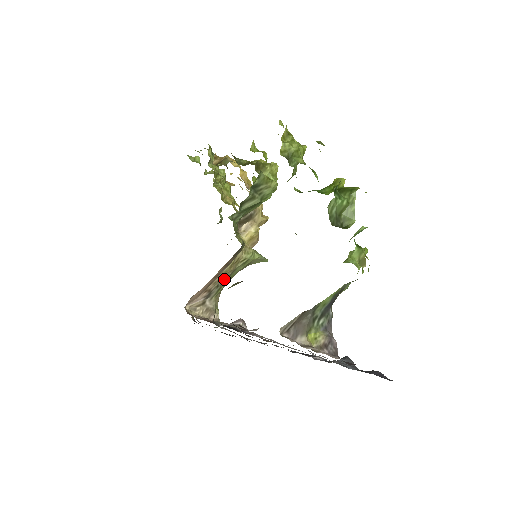
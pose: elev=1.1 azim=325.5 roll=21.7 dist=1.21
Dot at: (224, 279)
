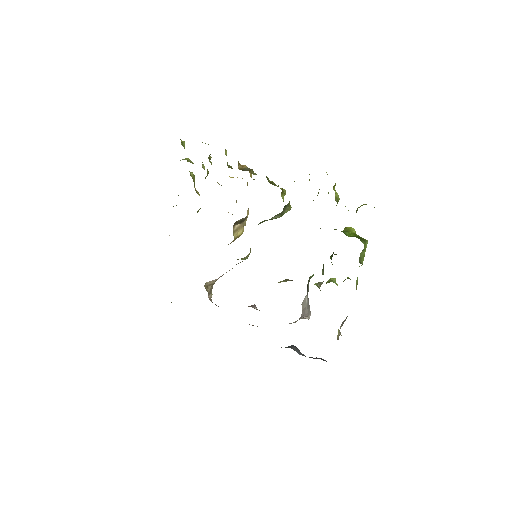
Dot at: occluded
